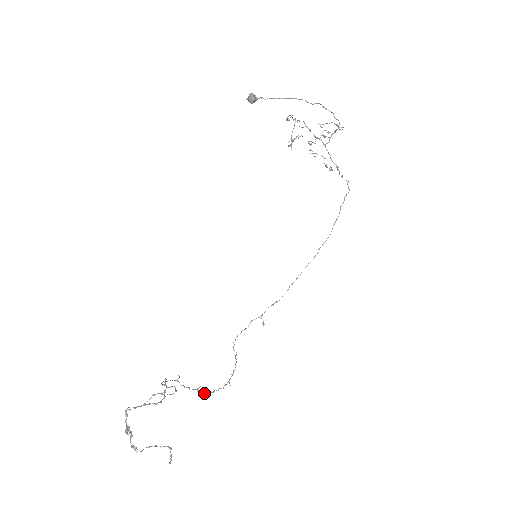
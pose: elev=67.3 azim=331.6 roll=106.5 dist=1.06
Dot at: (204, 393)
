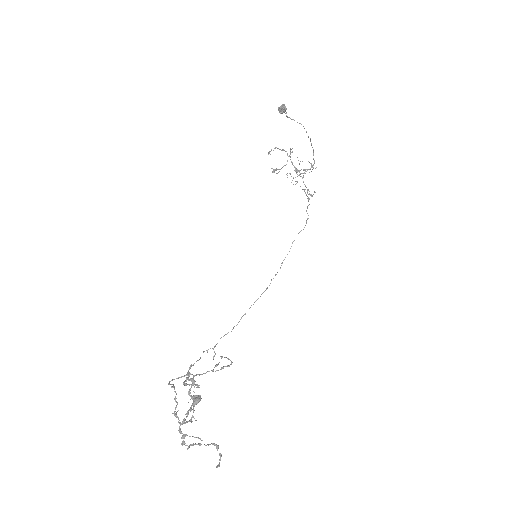
Dot at: (179, 422)
